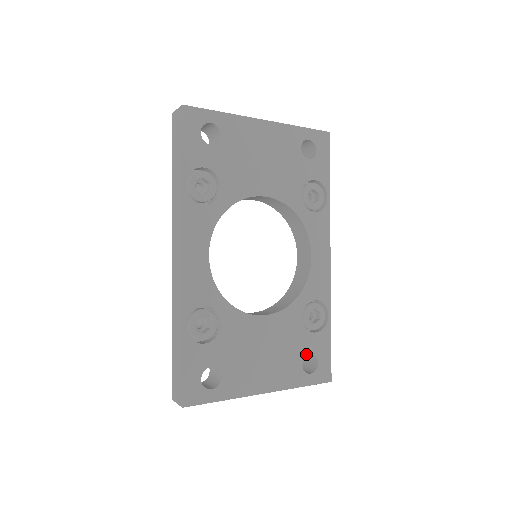
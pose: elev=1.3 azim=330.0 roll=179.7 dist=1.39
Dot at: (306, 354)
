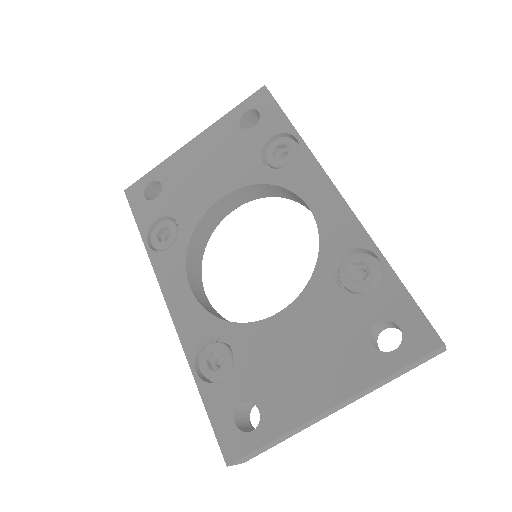
Dot at: (371, 326)
